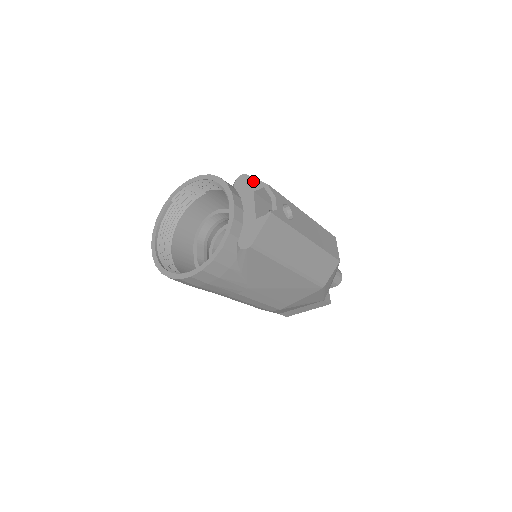
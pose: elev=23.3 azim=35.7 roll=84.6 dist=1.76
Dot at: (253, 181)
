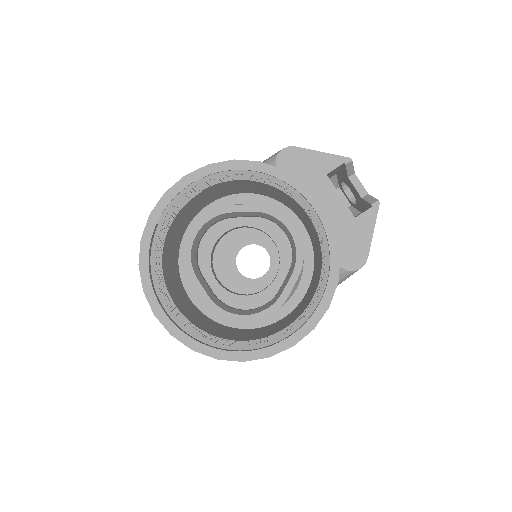
Dot at: (316, 156)
